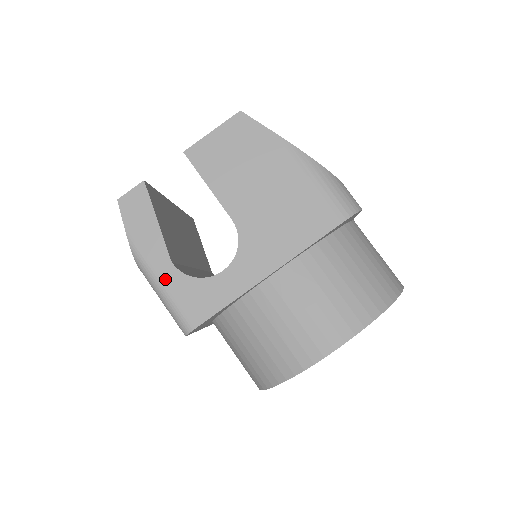
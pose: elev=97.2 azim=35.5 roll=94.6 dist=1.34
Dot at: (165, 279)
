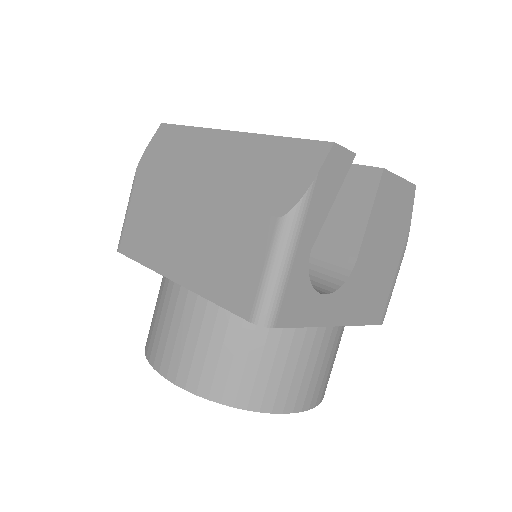
Dot at: (297, 259)
